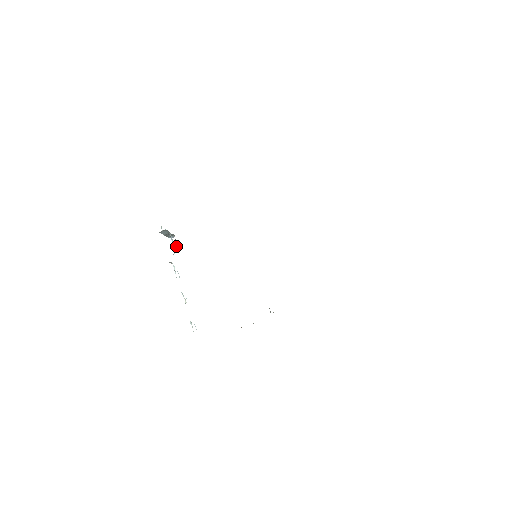
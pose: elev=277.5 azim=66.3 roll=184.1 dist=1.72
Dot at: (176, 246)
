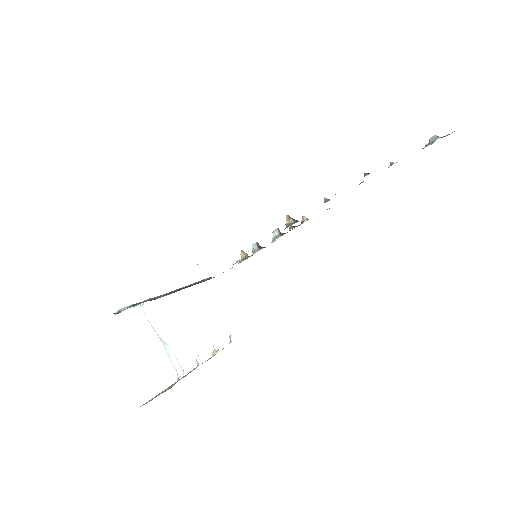
Dot at: occluded
